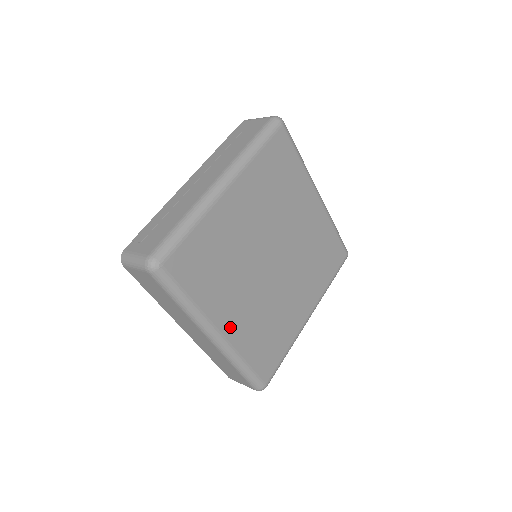
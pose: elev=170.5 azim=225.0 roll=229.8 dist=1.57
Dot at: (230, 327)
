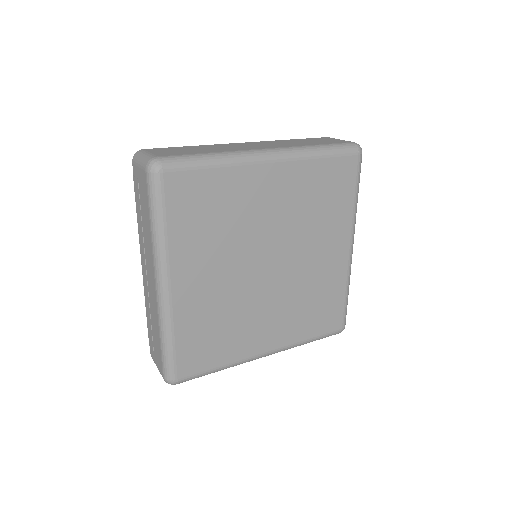
Dot at: (272, 341)
